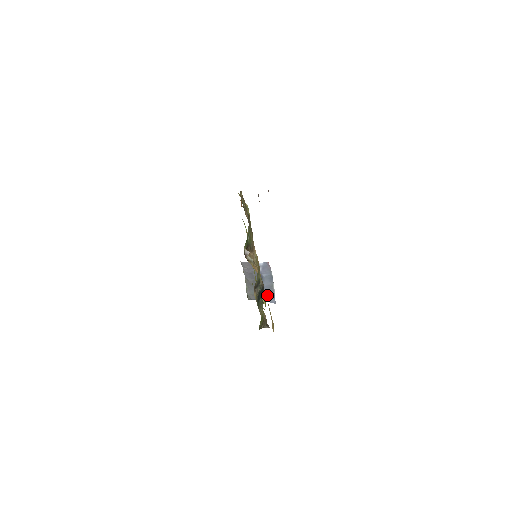
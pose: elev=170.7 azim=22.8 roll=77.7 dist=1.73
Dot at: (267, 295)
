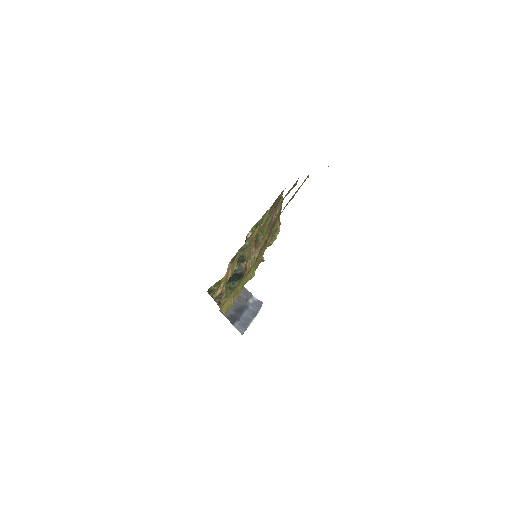
Dot at: (240, 323)
